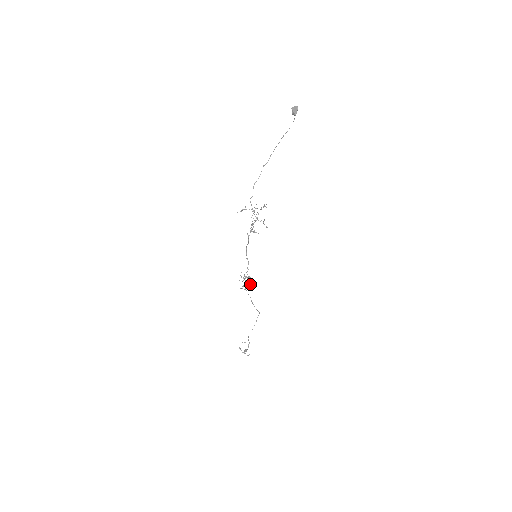
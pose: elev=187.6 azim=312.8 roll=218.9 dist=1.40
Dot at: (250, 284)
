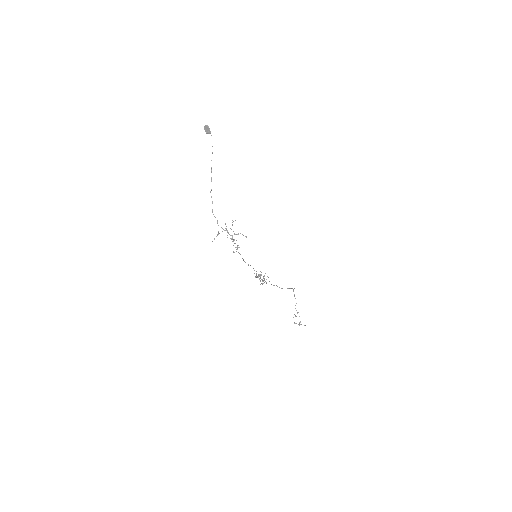
Dot at: occluded
